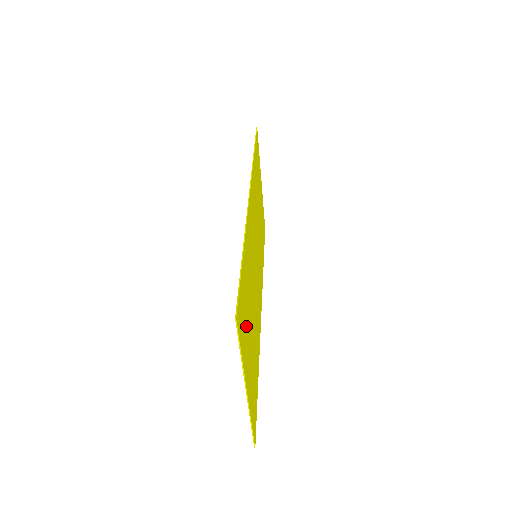
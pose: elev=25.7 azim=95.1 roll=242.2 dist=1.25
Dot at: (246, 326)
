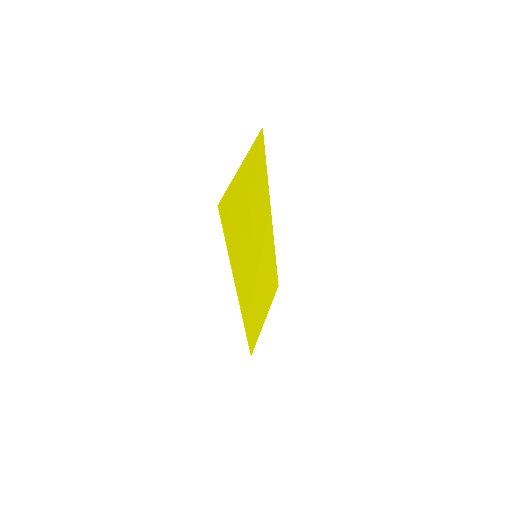
Dot at: (258, 321)
